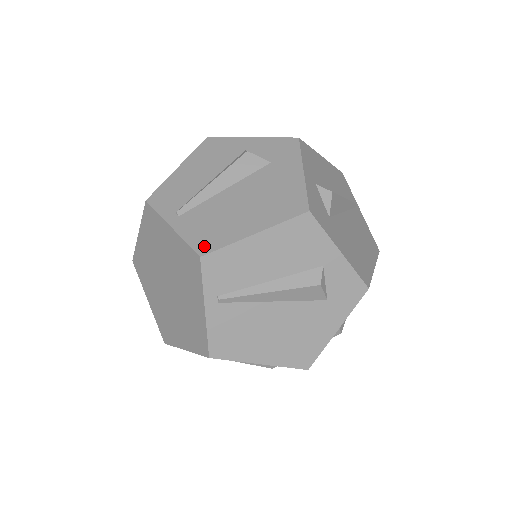
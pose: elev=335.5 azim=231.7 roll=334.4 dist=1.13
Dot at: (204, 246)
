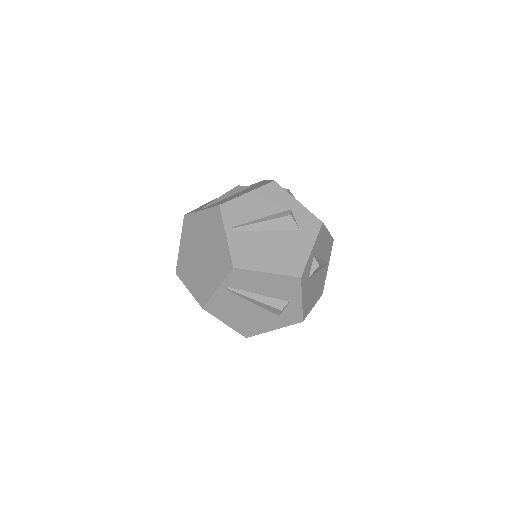
Dot at: (238, 262)
